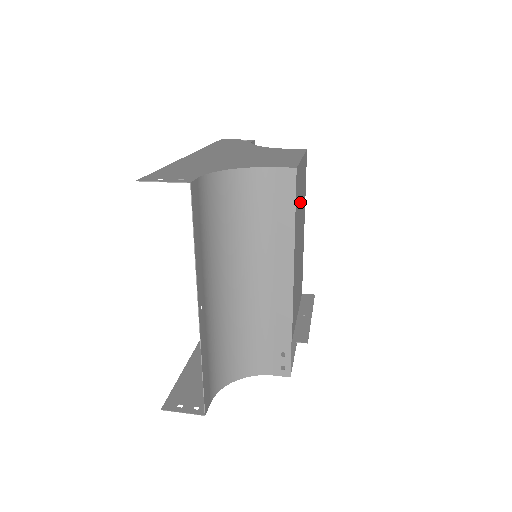
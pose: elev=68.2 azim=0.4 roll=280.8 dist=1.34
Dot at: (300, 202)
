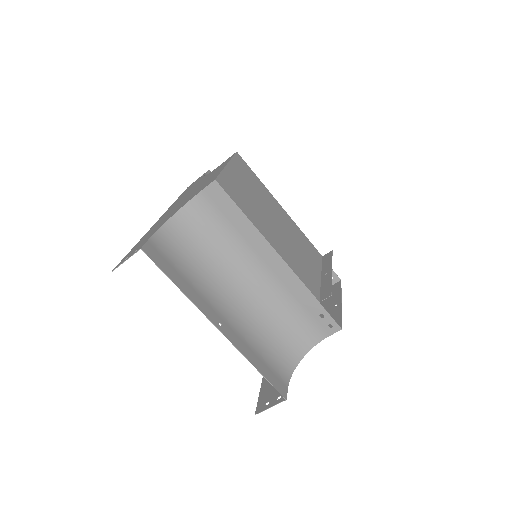
Dot at: (250, 196)
